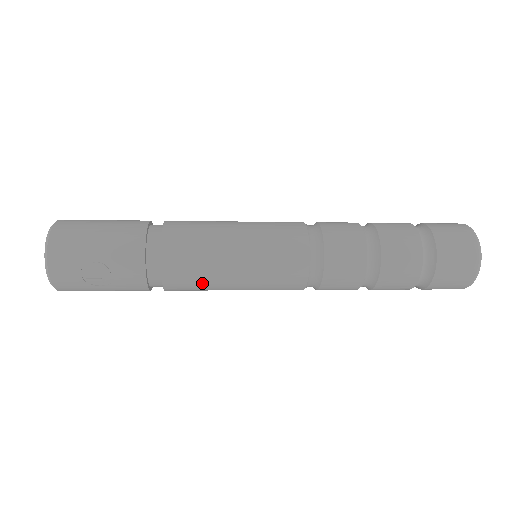
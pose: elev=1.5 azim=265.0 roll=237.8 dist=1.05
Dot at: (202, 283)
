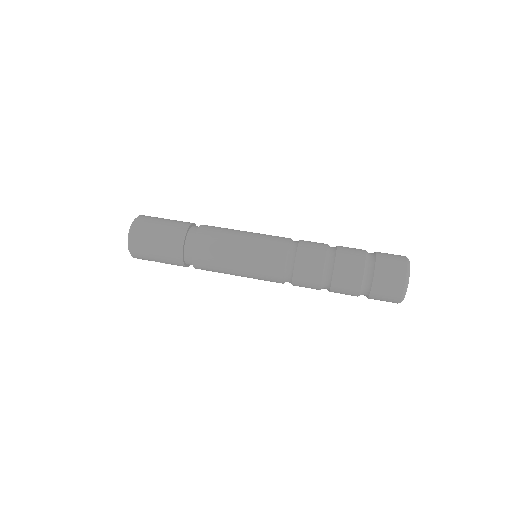
Dot at: occluded
